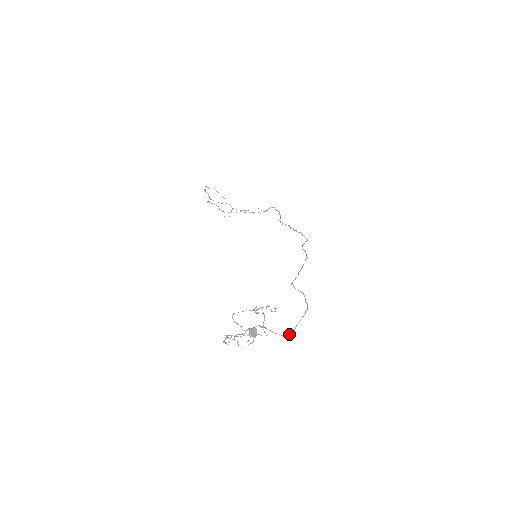
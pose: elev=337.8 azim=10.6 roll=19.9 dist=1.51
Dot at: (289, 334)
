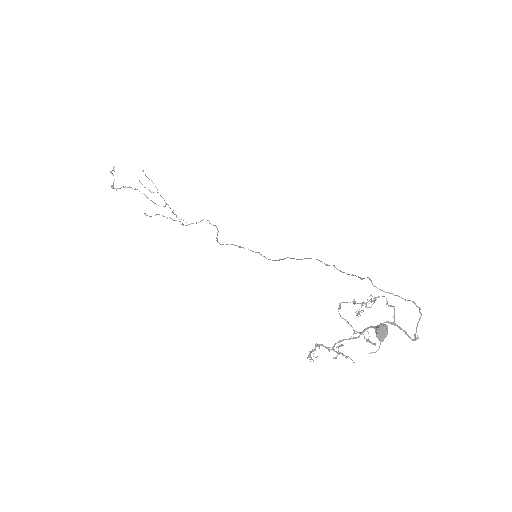
Dot at: (414, 340)
